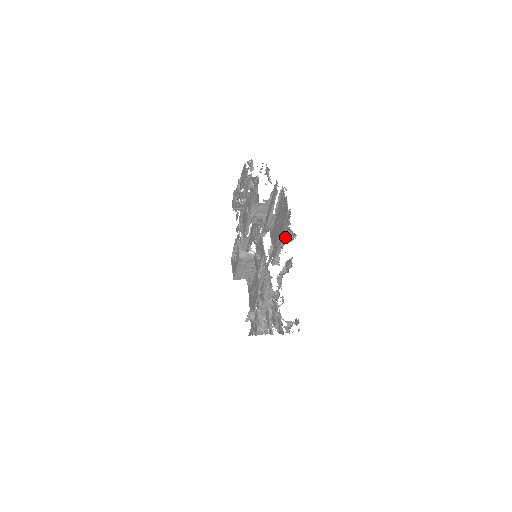
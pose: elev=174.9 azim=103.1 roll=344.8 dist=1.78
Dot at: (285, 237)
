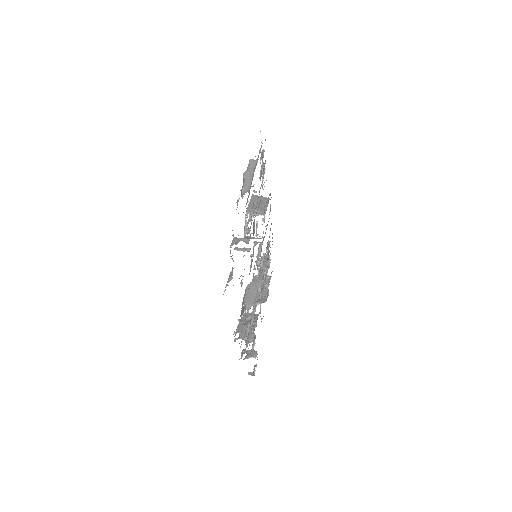
Dot at: occluded
